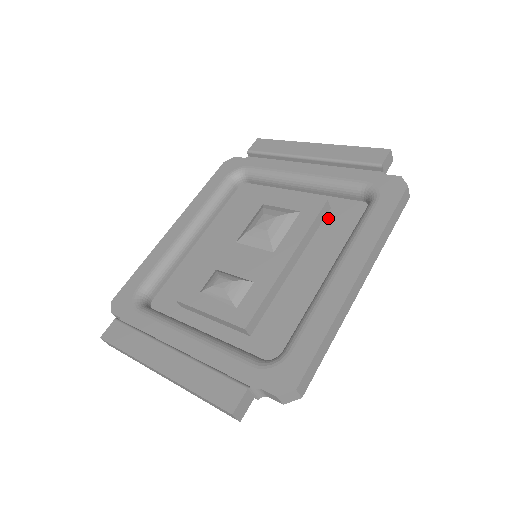
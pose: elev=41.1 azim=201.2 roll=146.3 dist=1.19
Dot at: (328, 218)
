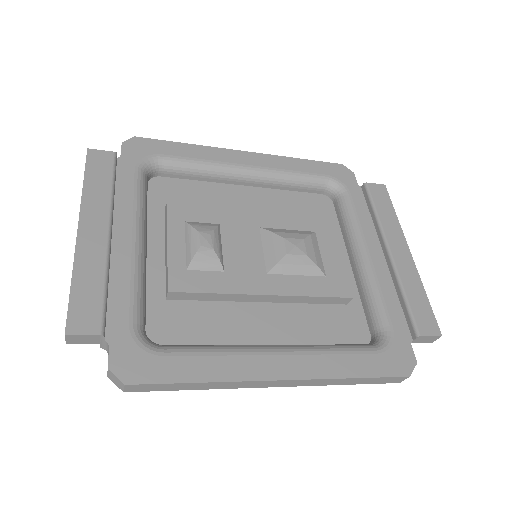
Dot at: (334, 308)
